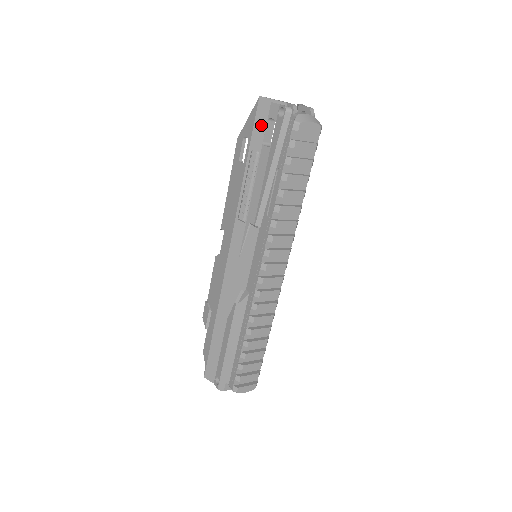
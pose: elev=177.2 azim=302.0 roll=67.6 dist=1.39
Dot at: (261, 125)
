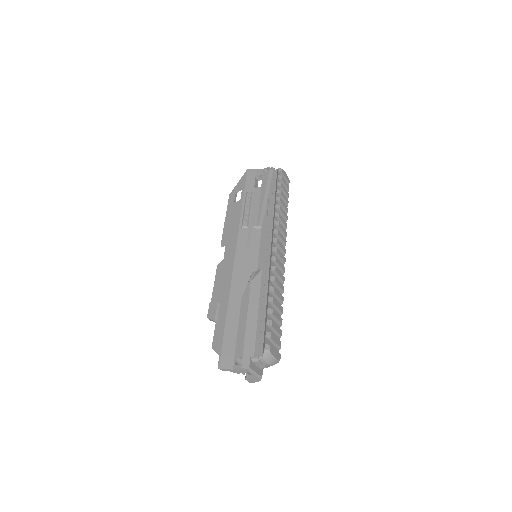
Dot at: (251, 180)
